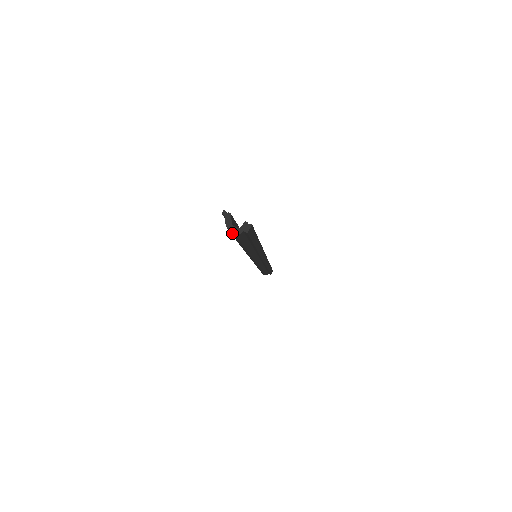
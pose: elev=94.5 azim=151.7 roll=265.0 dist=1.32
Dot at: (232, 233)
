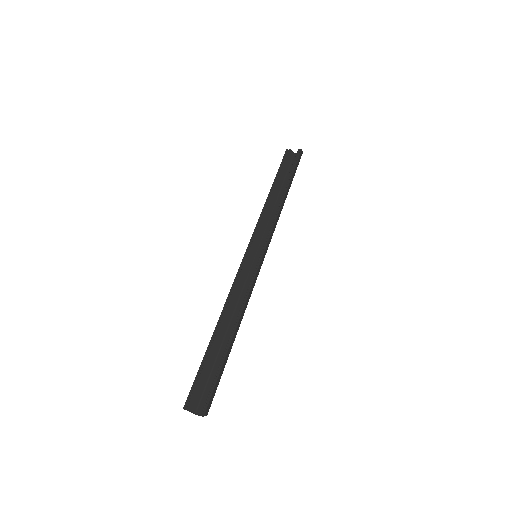
Dot at: occluded
